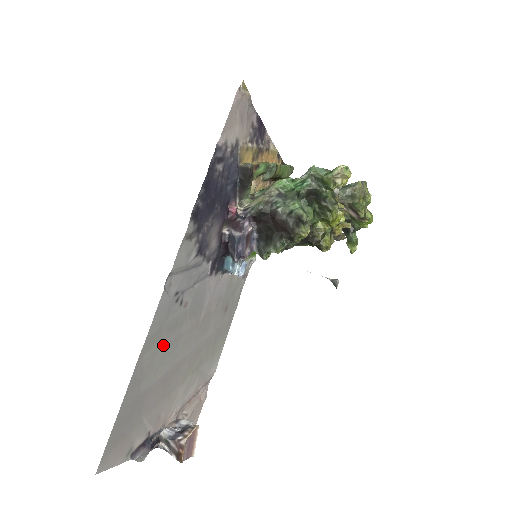
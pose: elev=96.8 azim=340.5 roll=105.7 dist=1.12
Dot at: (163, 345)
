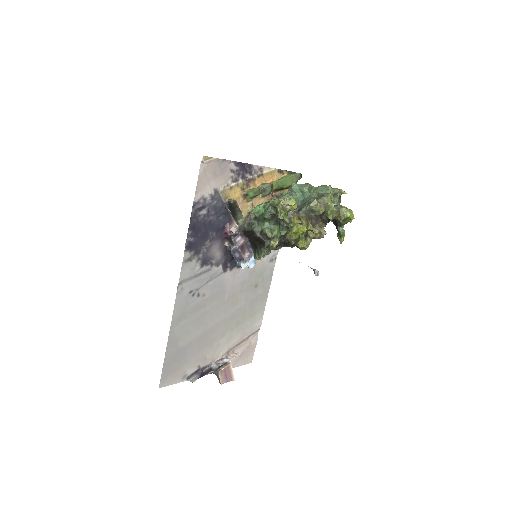
Dot at: (191, 320)
